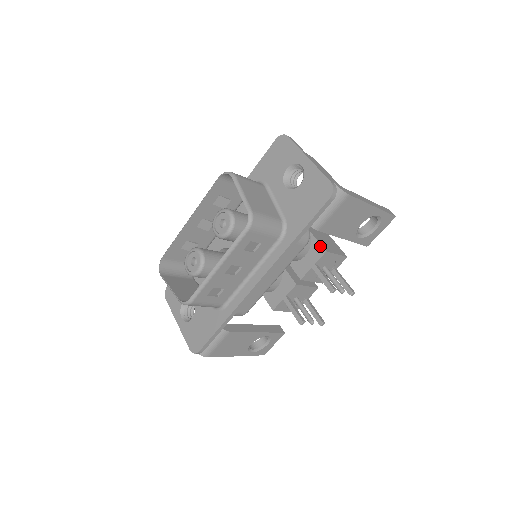
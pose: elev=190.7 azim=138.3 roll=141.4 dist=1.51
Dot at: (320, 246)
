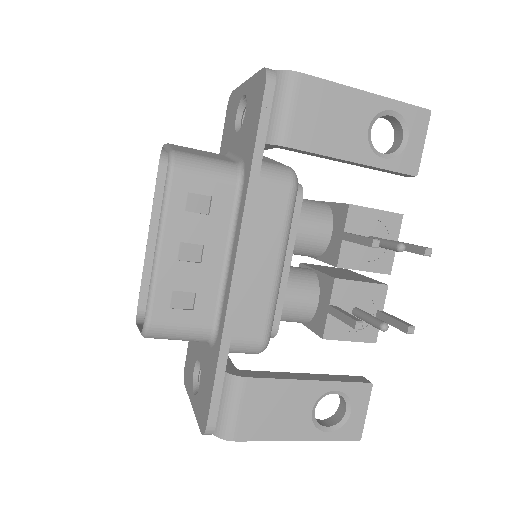
Dot at: (341, 205)
